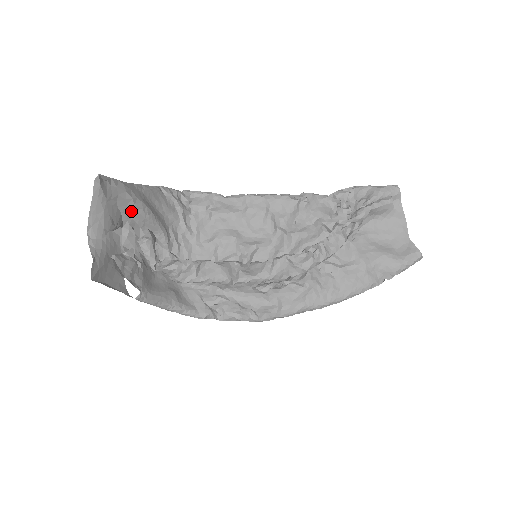
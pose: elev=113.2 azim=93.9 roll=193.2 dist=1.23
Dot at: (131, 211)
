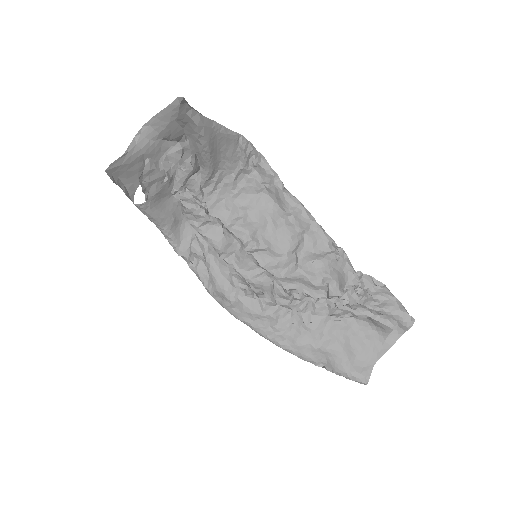
Dot at: (193, 139)
